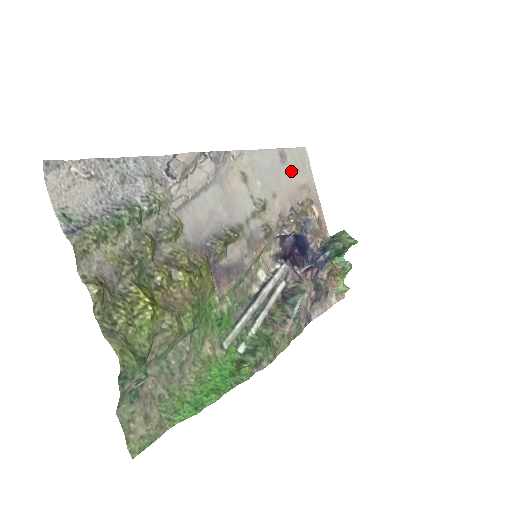
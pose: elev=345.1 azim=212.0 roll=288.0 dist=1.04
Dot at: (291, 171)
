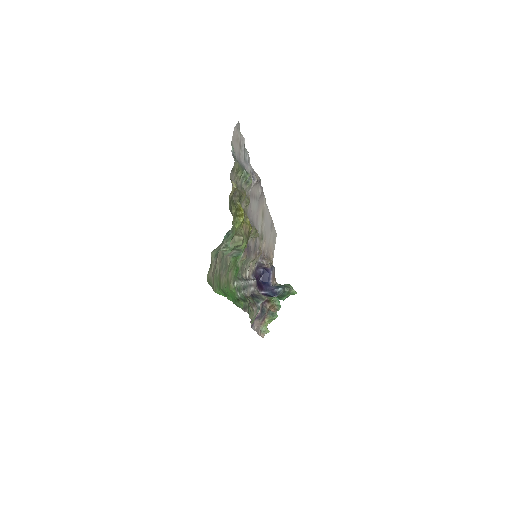
Dot at: (271, 237)
